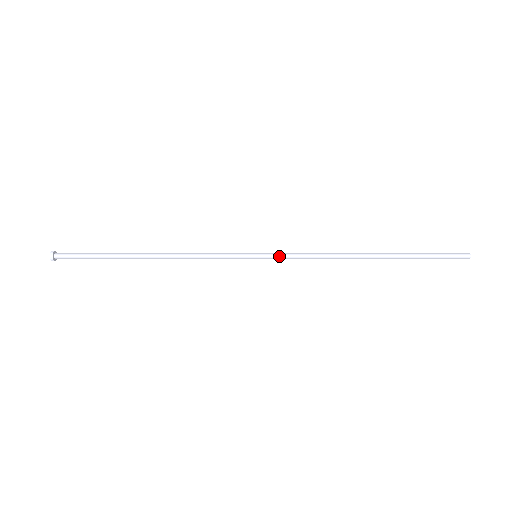
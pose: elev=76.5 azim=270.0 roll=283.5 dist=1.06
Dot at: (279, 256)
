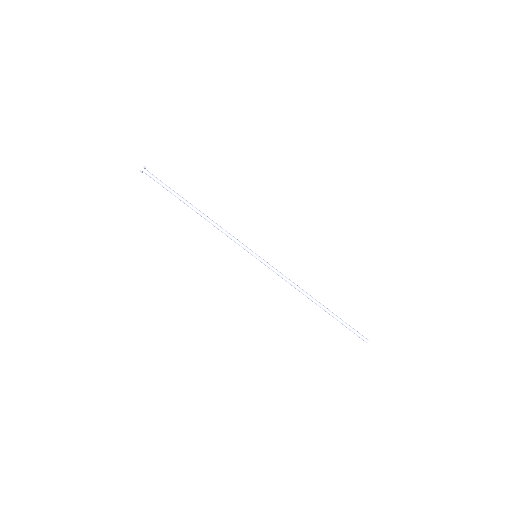
Dot at: (269, 265)
